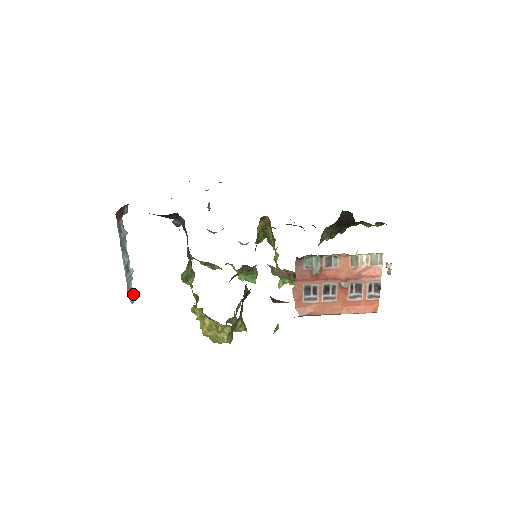
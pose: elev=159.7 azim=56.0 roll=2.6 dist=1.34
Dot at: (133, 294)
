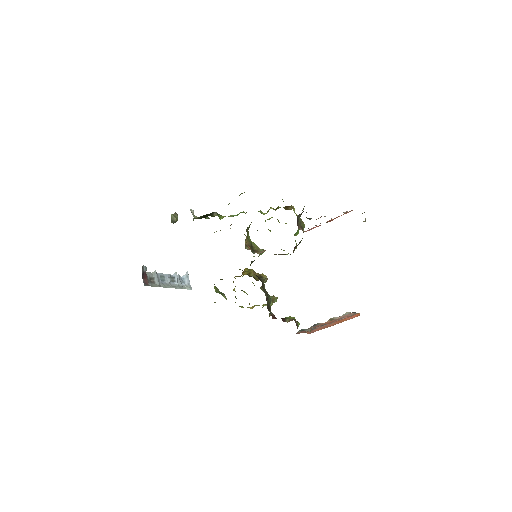
Dot at: (186, 280)
